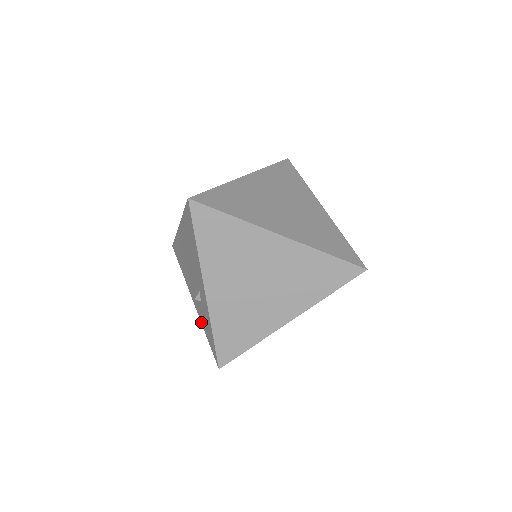
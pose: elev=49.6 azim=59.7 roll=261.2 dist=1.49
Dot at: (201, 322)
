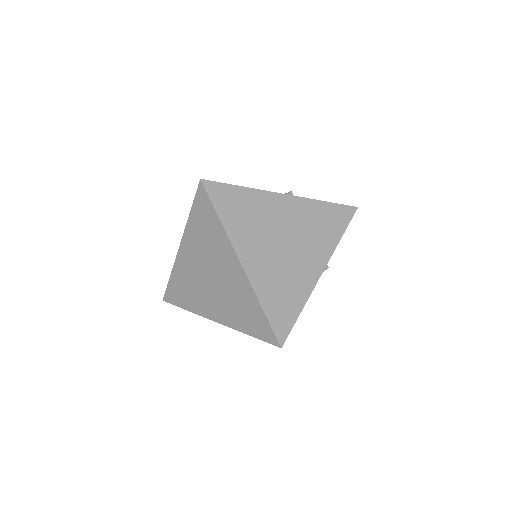
Dot at: occluded
